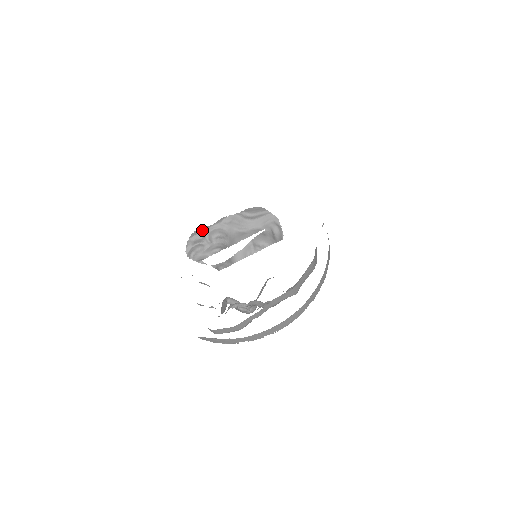
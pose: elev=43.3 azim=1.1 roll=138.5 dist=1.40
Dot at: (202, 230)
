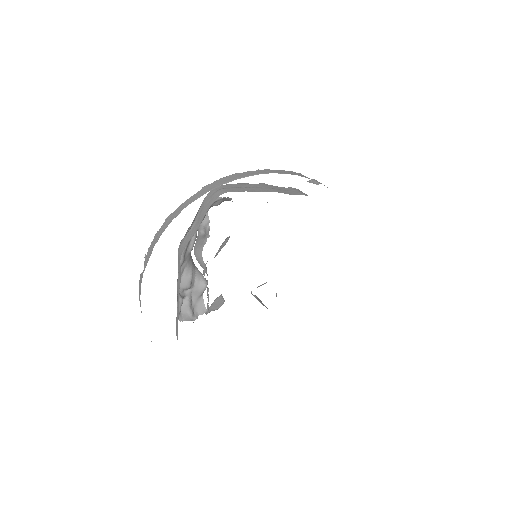
Dot at: (177, 298)
